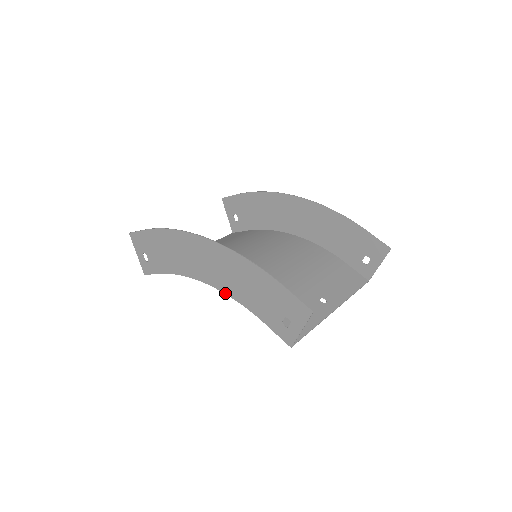
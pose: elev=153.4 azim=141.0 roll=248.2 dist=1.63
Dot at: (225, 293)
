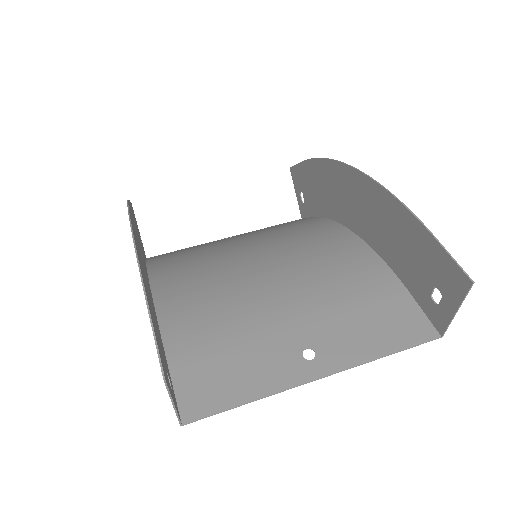
Dot at: occluded
